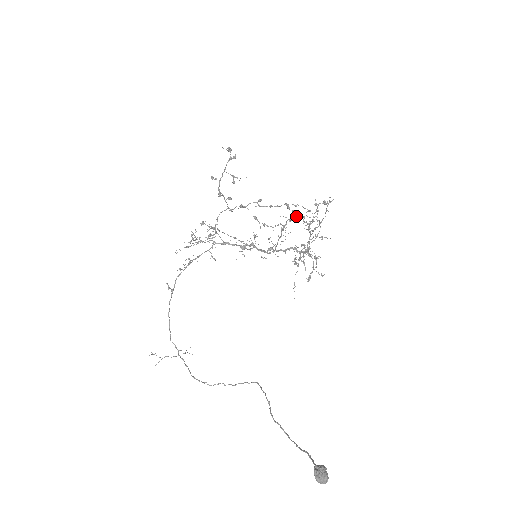
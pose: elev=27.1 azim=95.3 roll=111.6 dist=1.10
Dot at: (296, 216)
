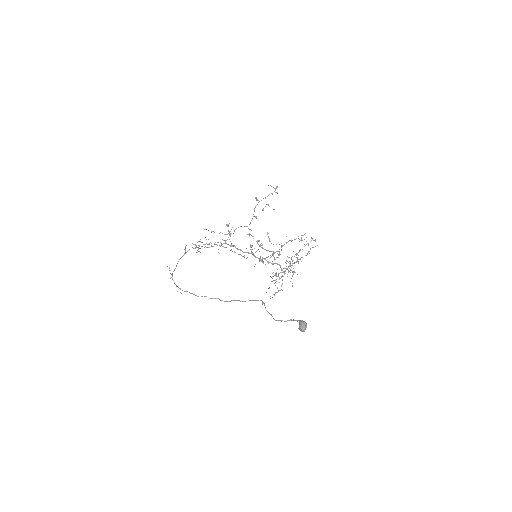
Dot at: (301, 235)
